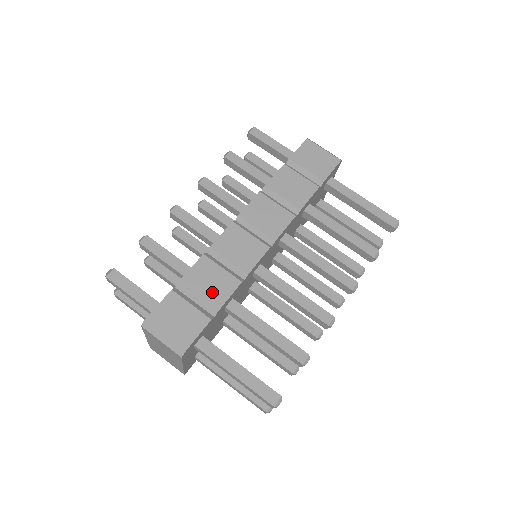
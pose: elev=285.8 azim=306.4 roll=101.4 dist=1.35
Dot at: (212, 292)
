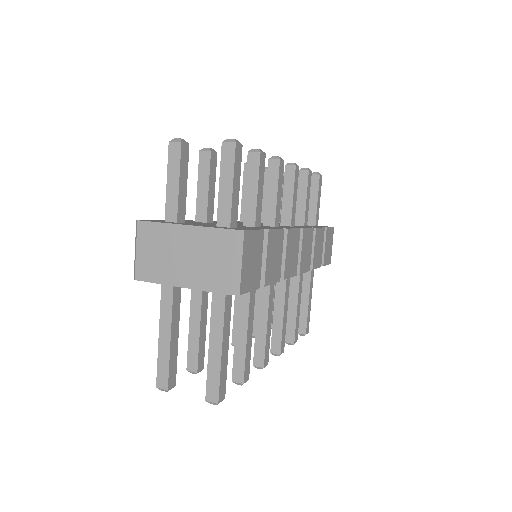
Dot at: (271, 266)
